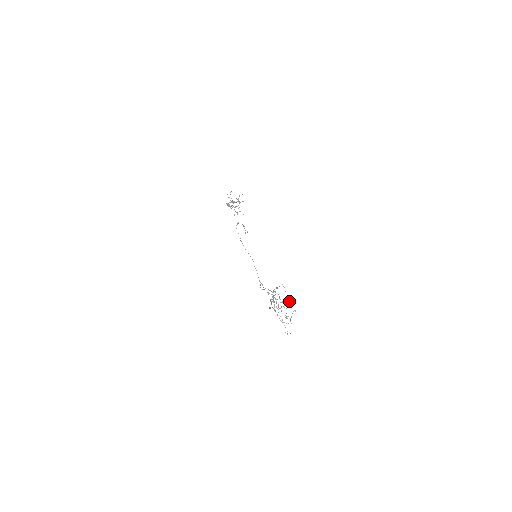
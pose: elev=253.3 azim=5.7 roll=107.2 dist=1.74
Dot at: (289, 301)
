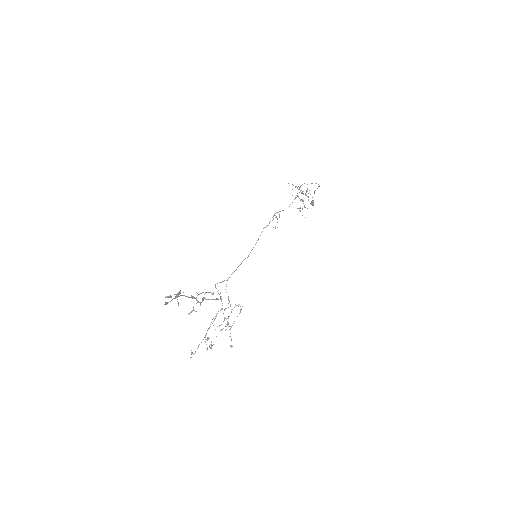
Dot at: occluded
